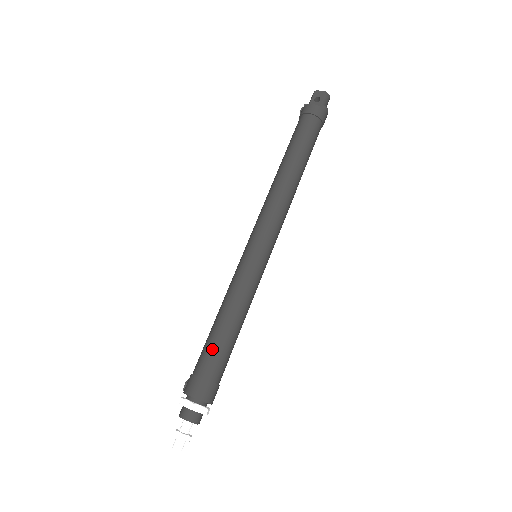
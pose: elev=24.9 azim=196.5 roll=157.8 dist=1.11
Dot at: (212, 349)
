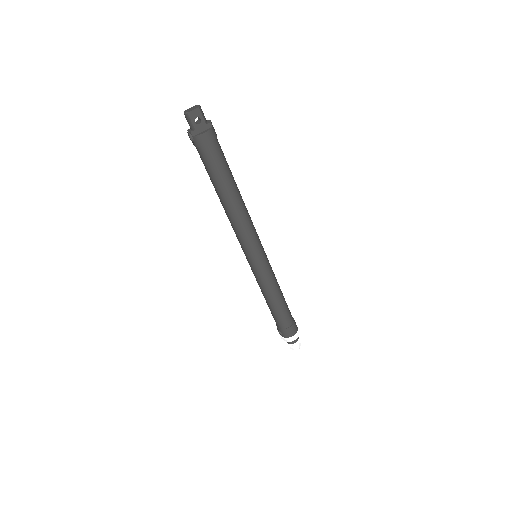
Dot at: (284, 314)
